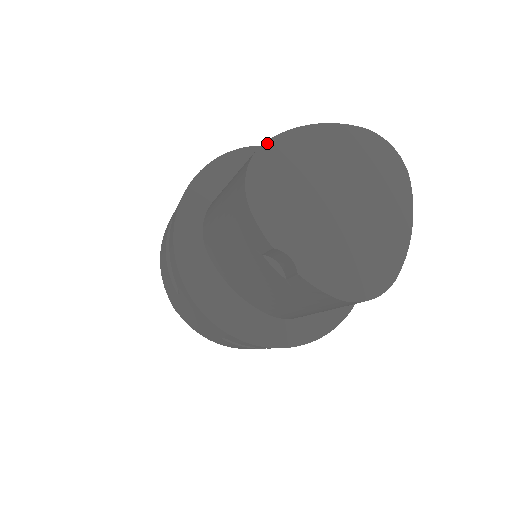
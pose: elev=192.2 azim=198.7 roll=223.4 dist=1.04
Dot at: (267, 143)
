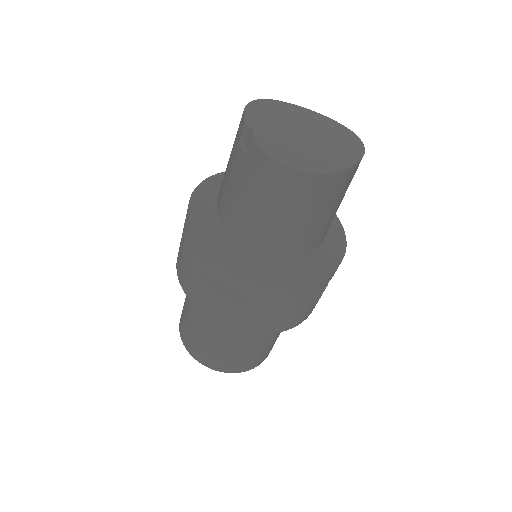
Dot at: (276, 101)
